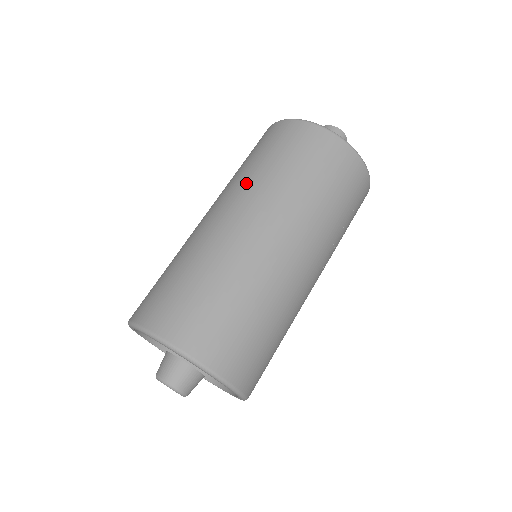
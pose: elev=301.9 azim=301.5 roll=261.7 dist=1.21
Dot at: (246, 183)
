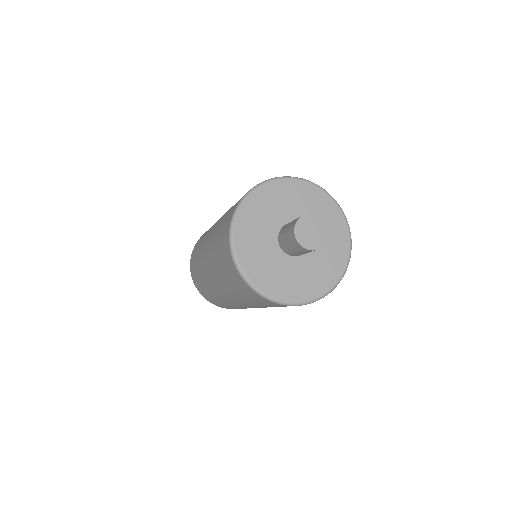
Dot at: (218, 279)
